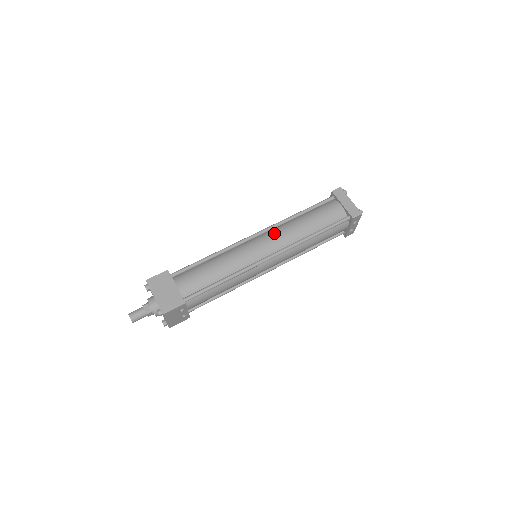
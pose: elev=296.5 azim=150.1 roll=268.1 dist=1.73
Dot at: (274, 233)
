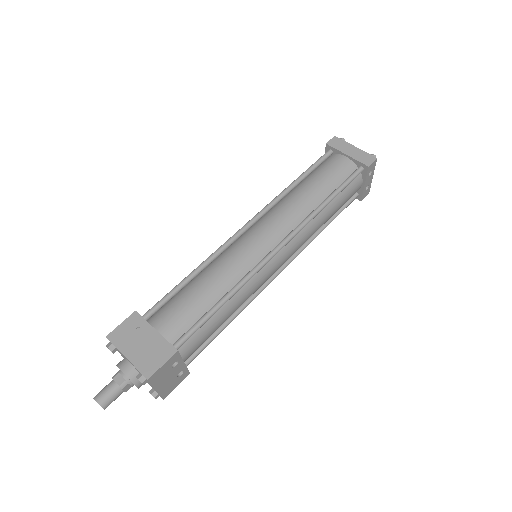
Dot at: (271, 216)
